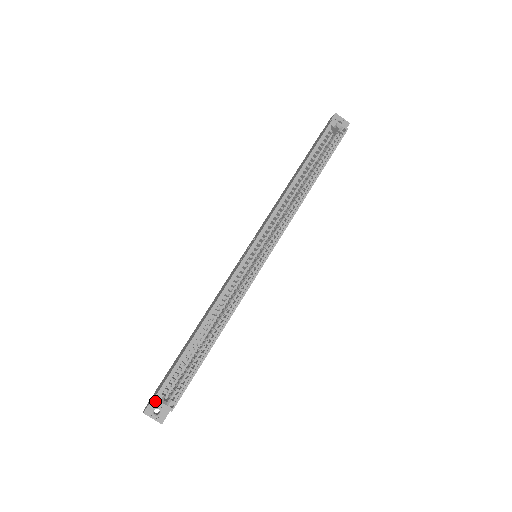
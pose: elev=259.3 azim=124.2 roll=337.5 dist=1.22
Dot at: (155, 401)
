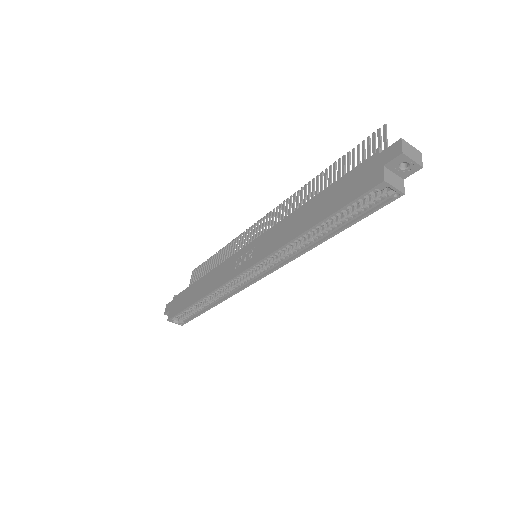
Dot at: (169, 321)
